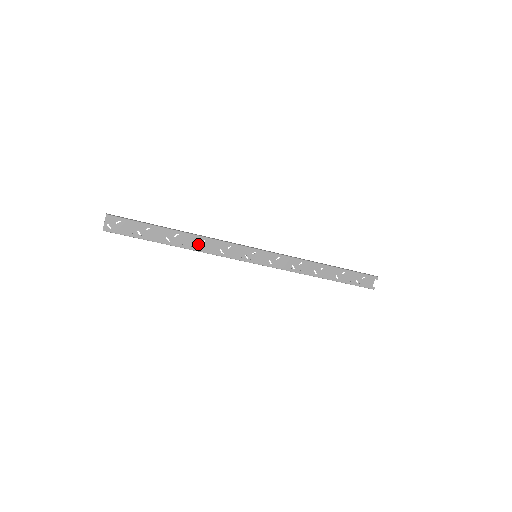
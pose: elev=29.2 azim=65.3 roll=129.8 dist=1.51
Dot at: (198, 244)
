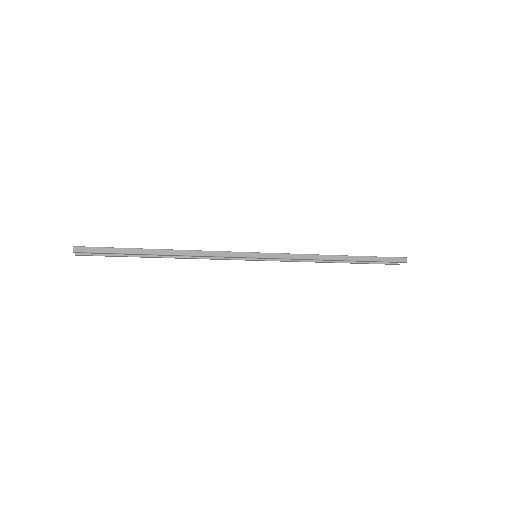
Dot at: occluded
